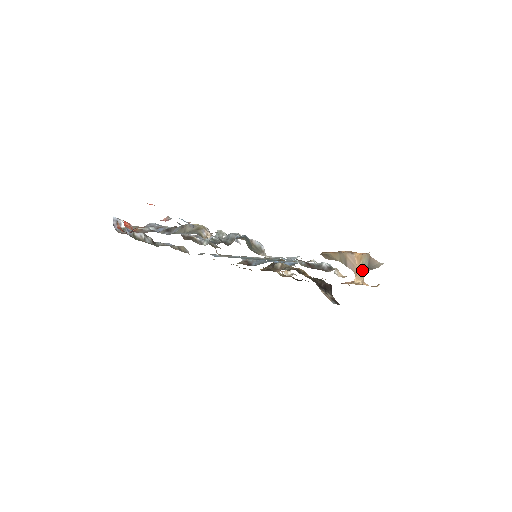
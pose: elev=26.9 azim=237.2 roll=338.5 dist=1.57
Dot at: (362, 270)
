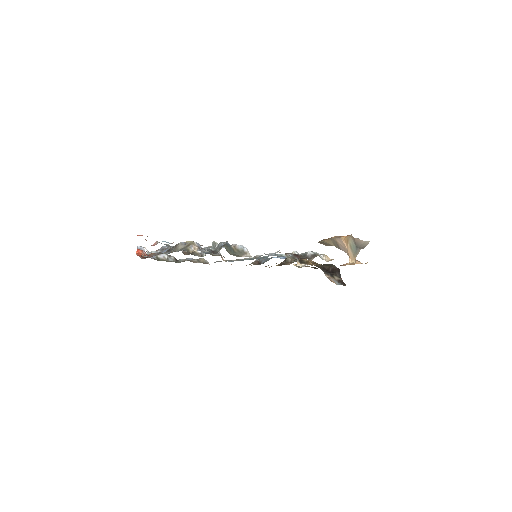
Dot at: (352, 251)
